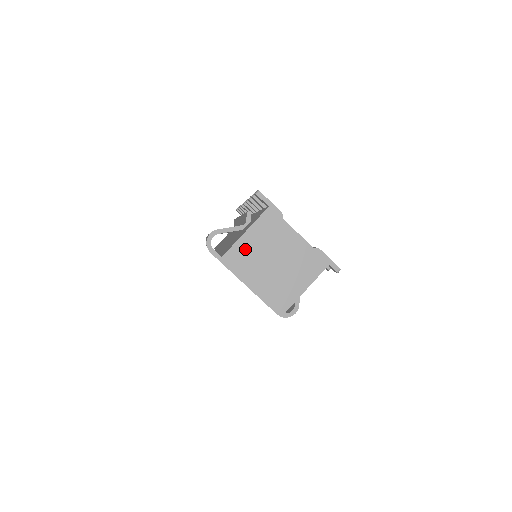
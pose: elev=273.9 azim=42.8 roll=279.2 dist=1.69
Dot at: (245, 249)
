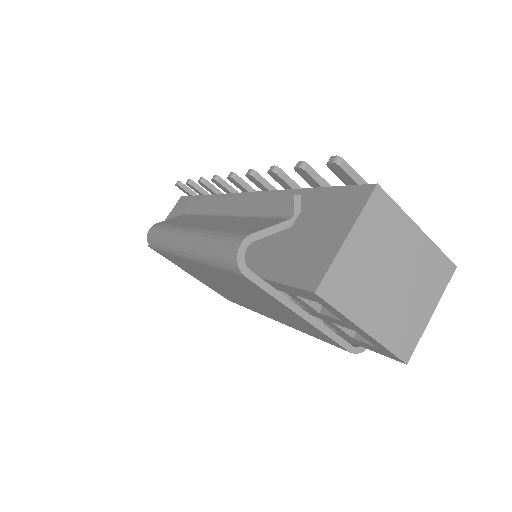
Dot at: (348, 269)
